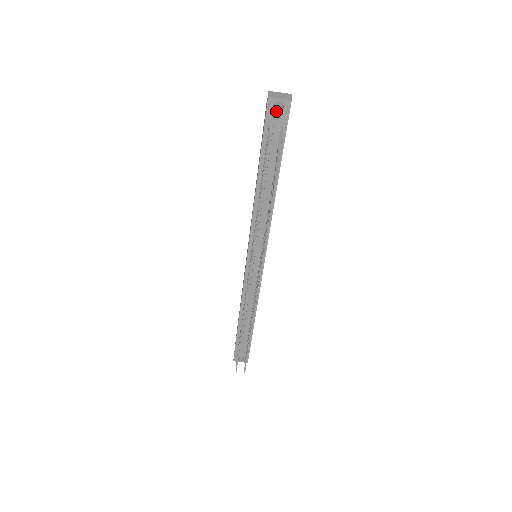
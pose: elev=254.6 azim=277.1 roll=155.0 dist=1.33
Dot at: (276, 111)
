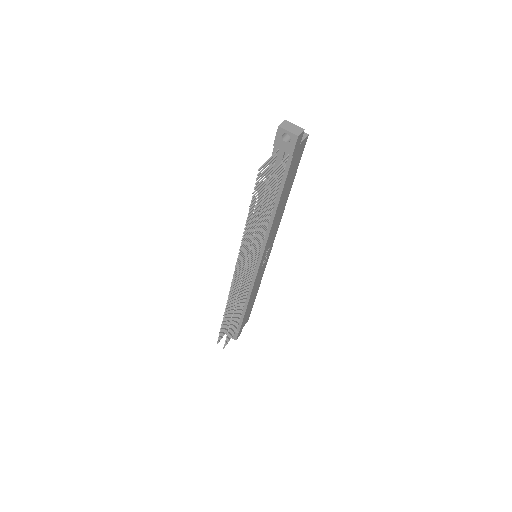
Dot at: (284, 141)
